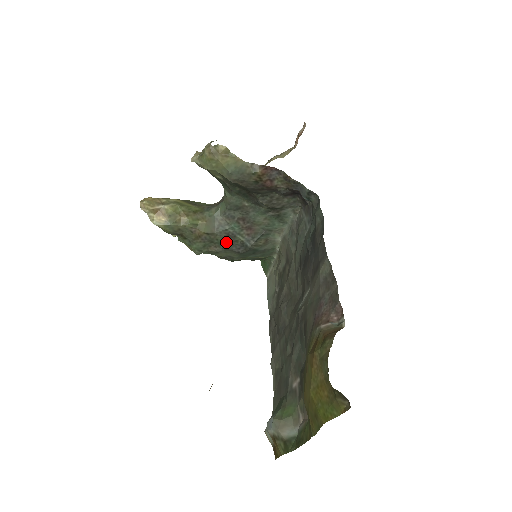
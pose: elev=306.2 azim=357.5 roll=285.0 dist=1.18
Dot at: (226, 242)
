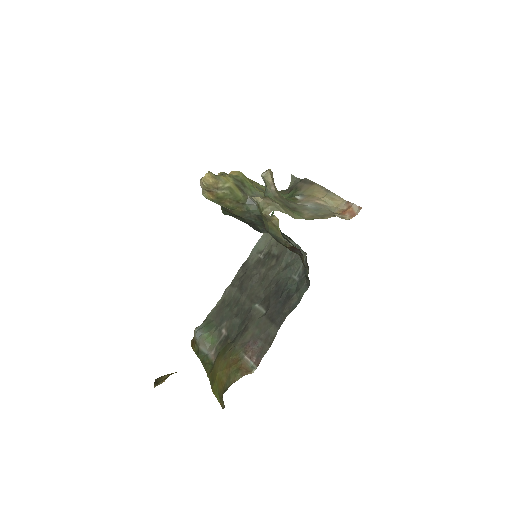
Dot at: (248, 222)
